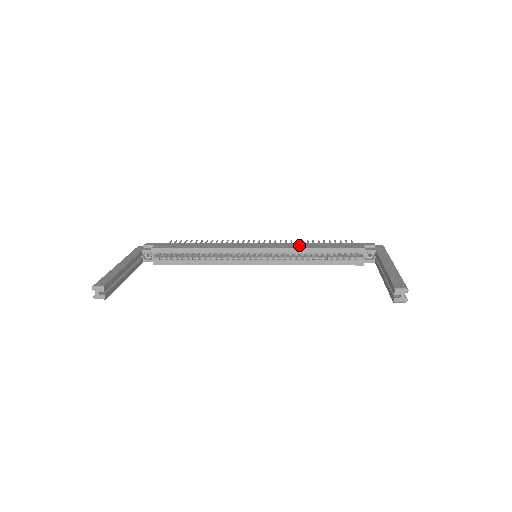
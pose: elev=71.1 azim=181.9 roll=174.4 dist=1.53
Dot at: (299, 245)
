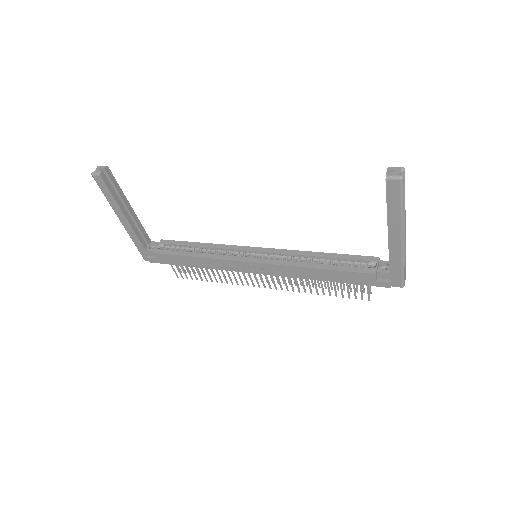
Dot at: occluded
